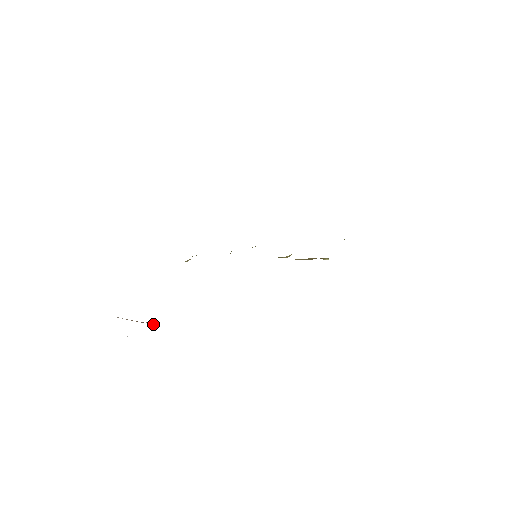
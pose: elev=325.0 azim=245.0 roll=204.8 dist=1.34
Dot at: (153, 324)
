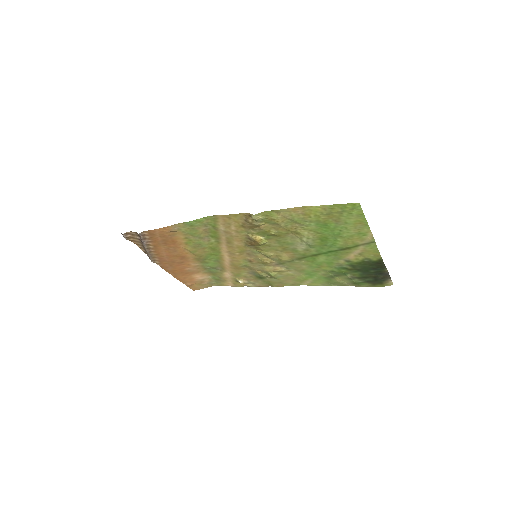
Dot at: (142, 240)
